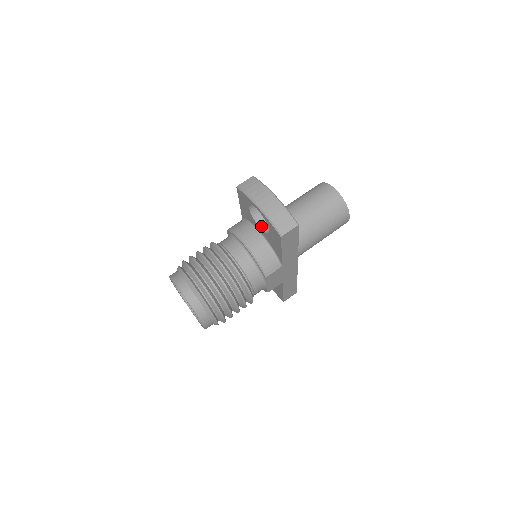
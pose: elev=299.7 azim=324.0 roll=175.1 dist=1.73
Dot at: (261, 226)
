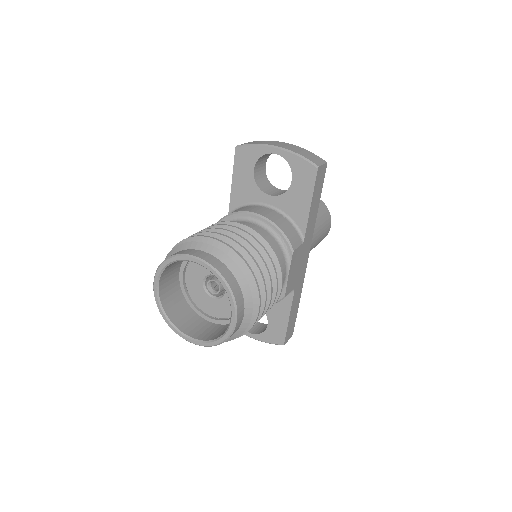
Dot at: (270, 194)
